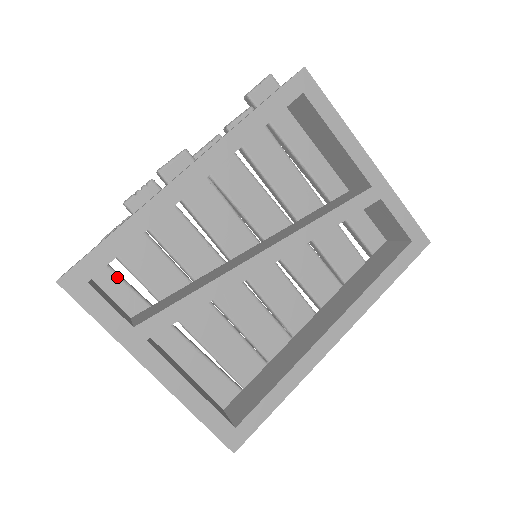
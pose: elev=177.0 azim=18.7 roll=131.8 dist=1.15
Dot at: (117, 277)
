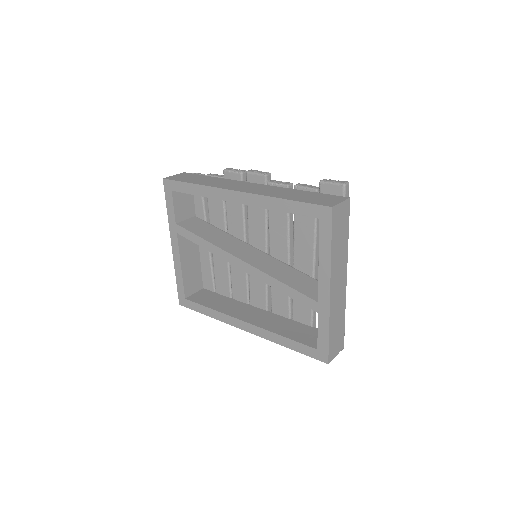
Dot at: occluded
